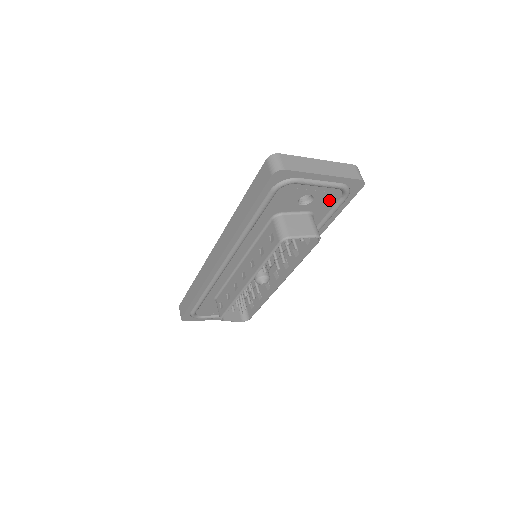
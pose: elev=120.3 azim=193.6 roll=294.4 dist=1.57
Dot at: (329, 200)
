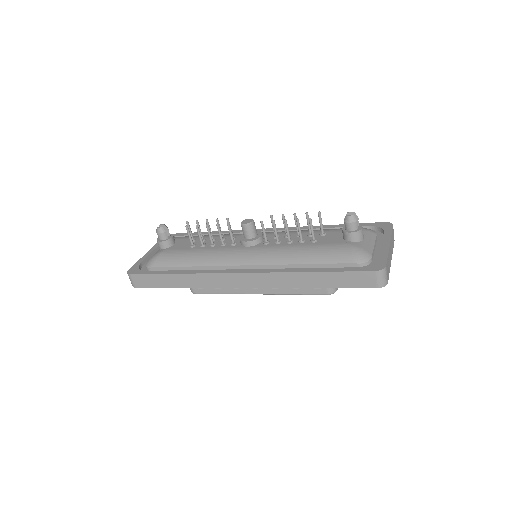
Dot at: occluded
